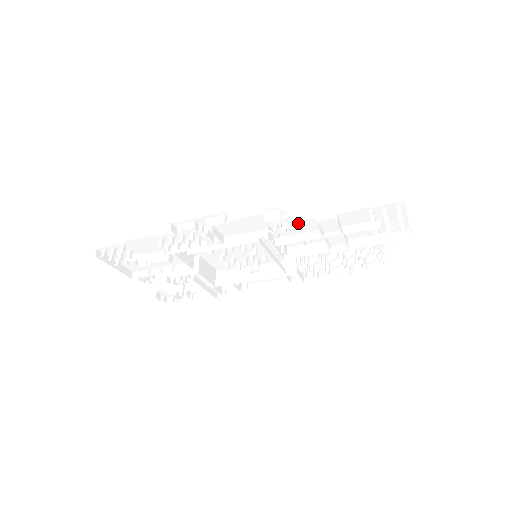
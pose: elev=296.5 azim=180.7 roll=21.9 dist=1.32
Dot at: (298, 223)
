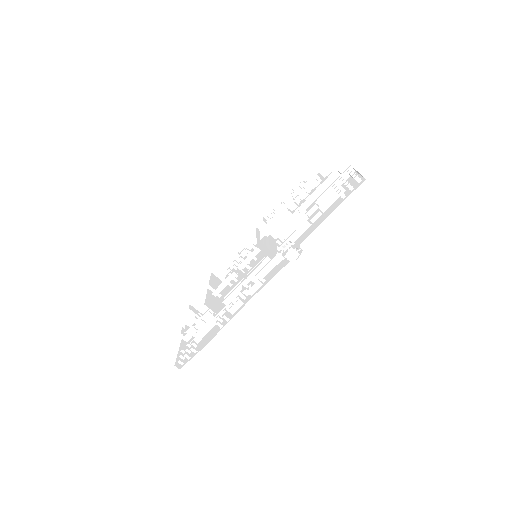
Dot at: occluded
